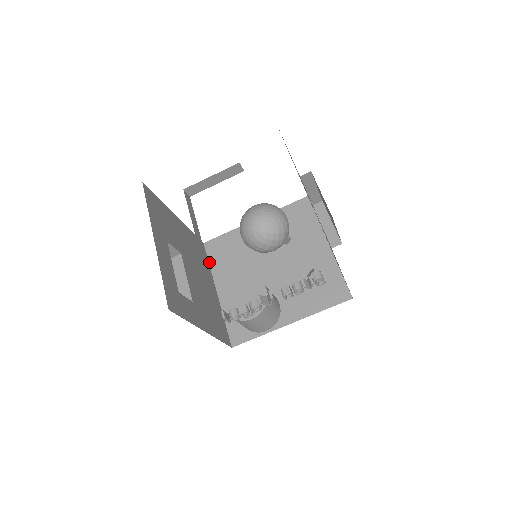
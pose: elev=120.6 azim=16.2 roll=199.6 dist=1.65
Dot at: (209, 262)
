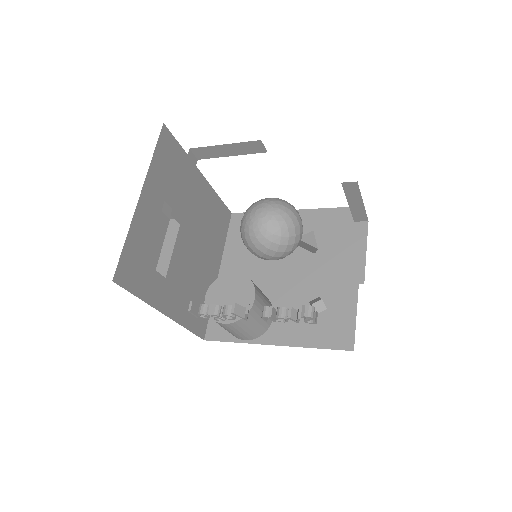
Dot at: (227, 236)
